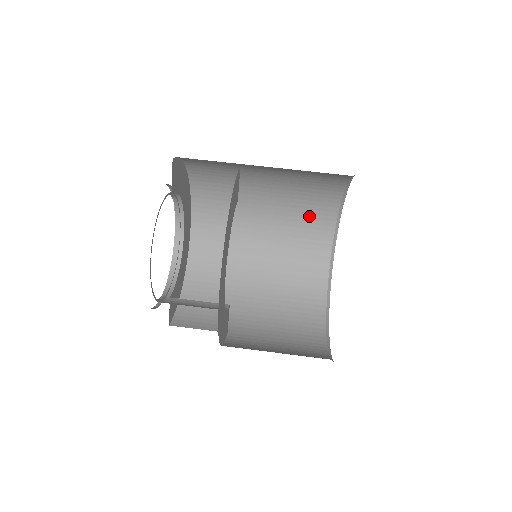
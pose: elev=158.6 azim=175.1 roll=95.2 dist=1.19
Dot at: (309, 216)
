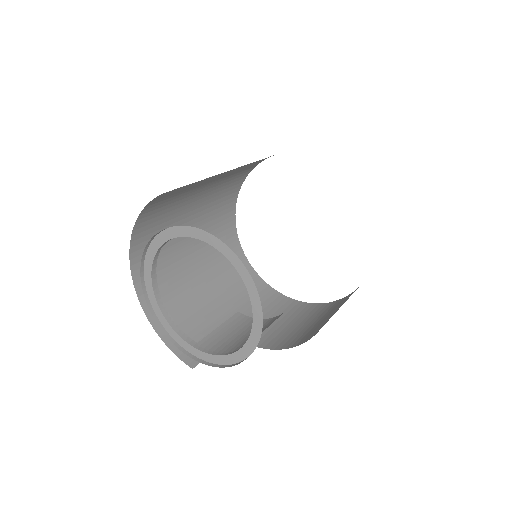
Dot at: (226, 190)
